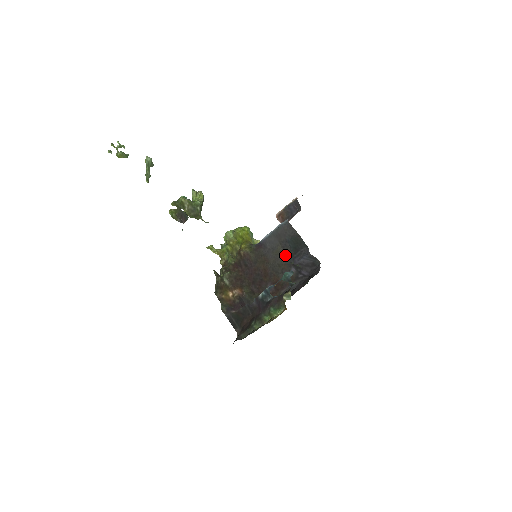
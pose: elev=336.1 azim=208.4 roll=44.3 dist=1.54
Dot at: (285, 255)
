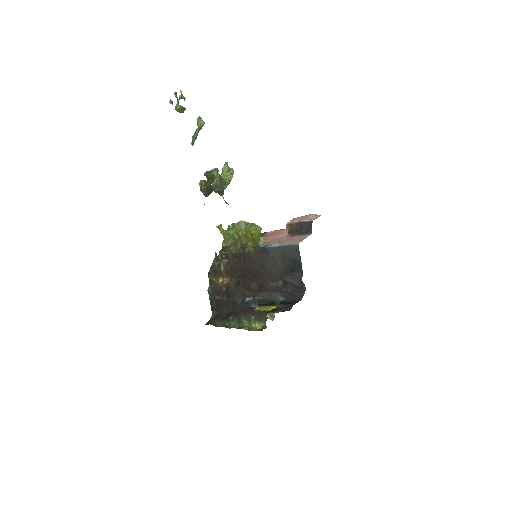
Dot at: (281, 268)
